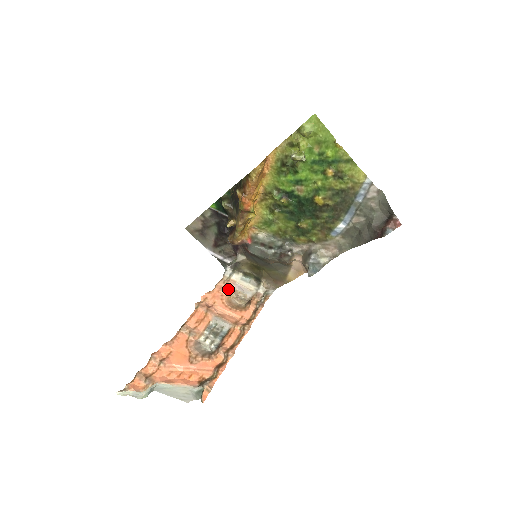
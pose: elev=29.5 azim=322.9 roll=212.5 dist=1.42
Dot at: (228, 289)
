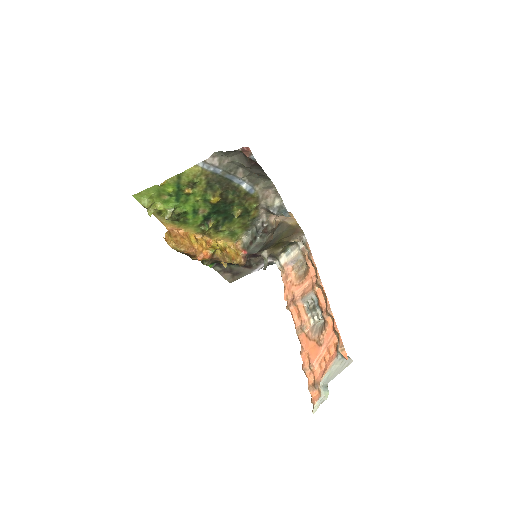
Dot at: (289, 273)
